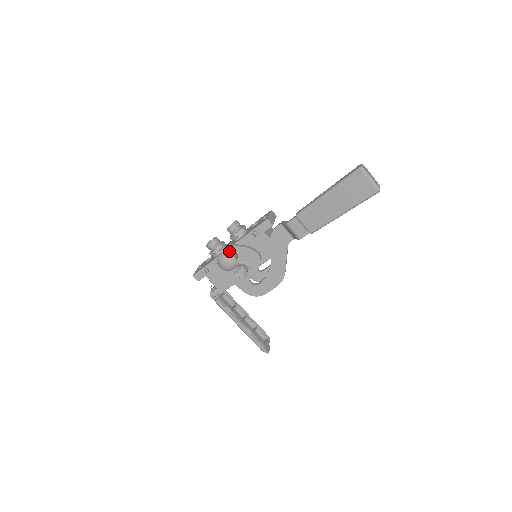
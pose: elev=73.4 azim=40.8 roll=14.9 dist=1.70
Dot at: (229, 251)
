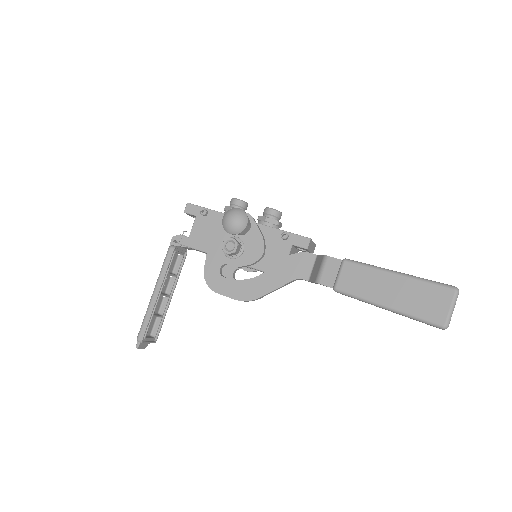
Dot at: occluded
